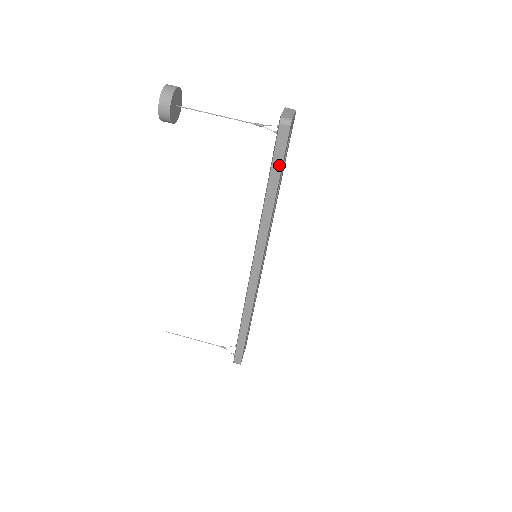
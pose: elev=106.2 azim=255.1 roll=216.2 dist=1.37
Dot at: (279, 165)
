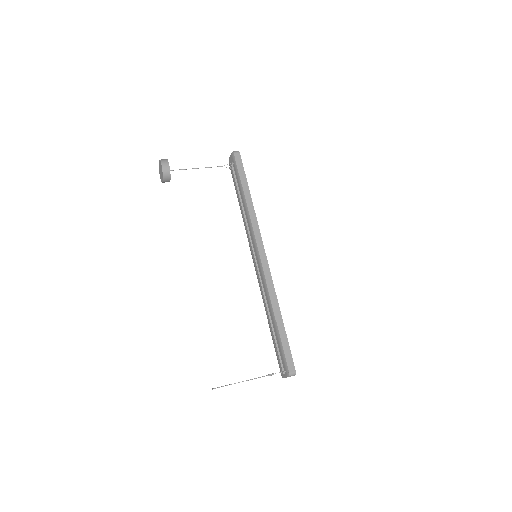
Dot at: (244, 175)
